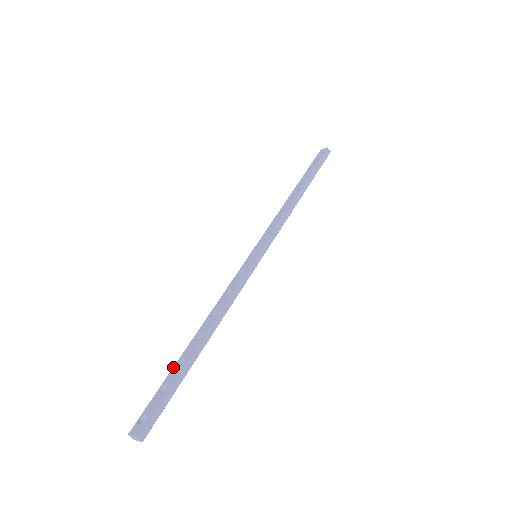
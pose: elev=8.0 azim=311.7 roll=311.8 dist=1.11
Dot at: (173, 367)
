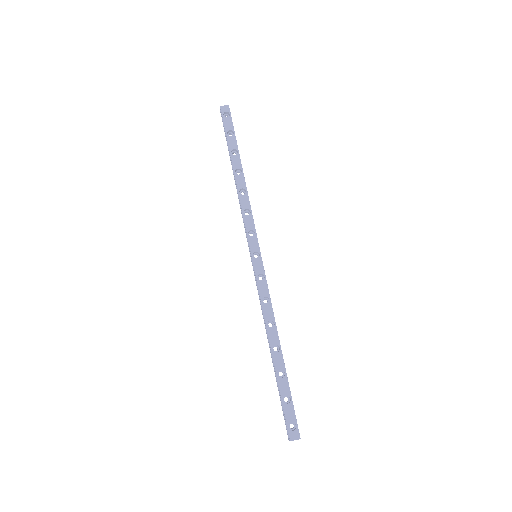
Dot at: (278, 381)
